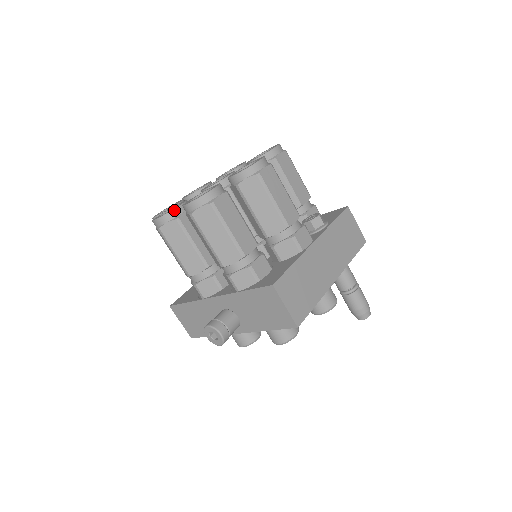
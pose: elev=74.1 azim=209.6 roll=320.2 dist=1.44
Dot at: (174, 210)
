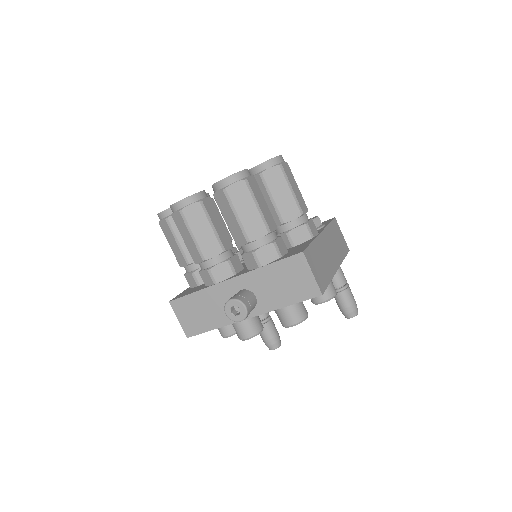
Dot at: (197, 194)
